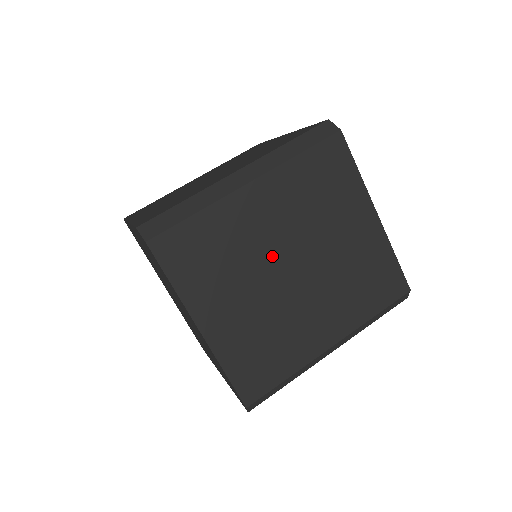
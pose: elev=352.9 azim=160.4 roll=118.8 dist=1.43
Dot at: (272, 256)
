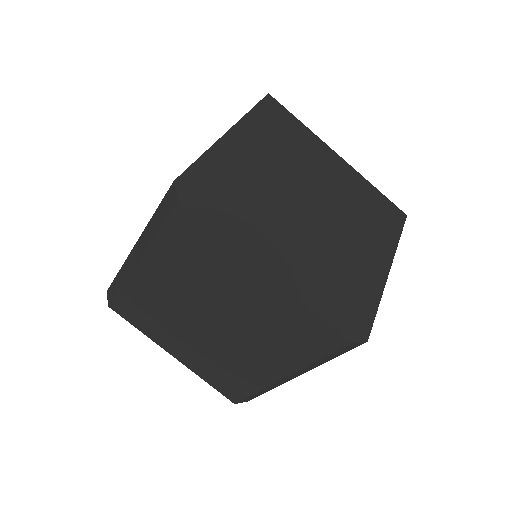
Dot at: (189, 313)
